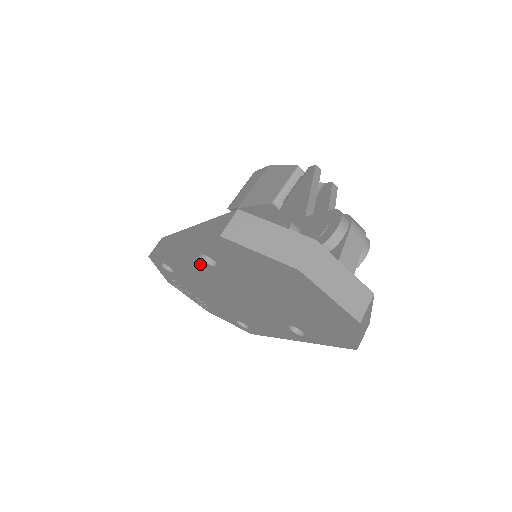
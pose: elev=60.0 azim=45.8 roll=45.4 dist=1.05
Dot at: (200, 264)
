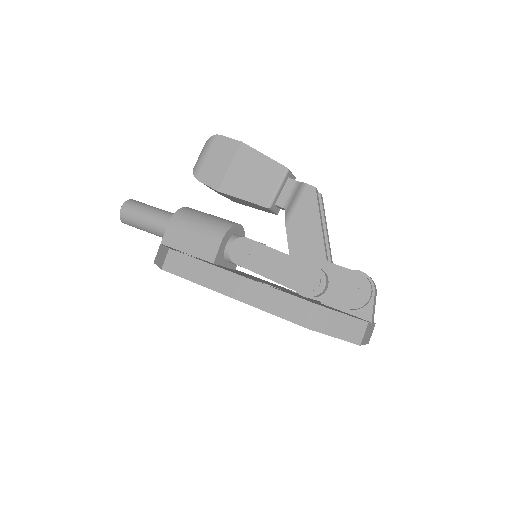
Dot at: occluded
